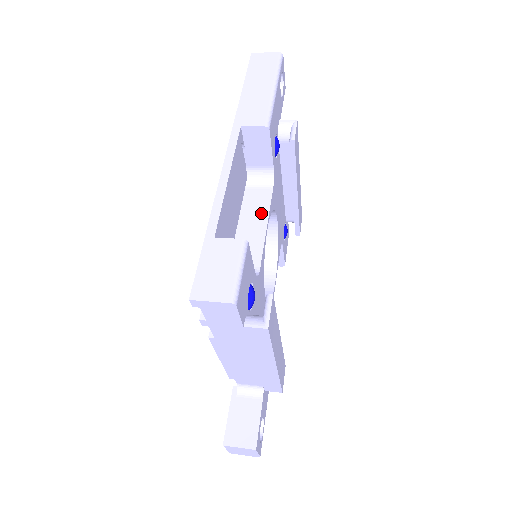
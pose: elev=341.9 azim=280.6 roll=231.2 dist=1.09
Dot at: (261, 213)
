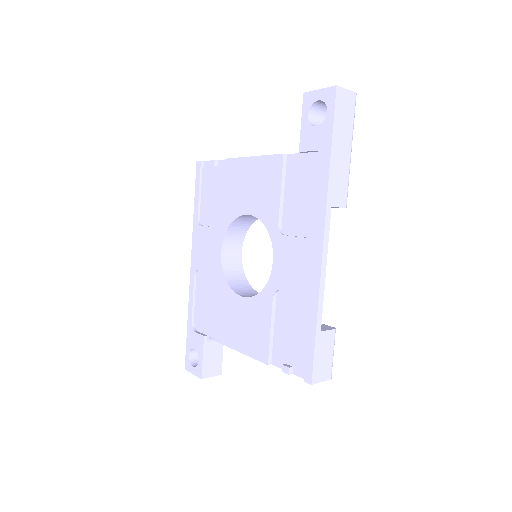
Dot at: occluded
